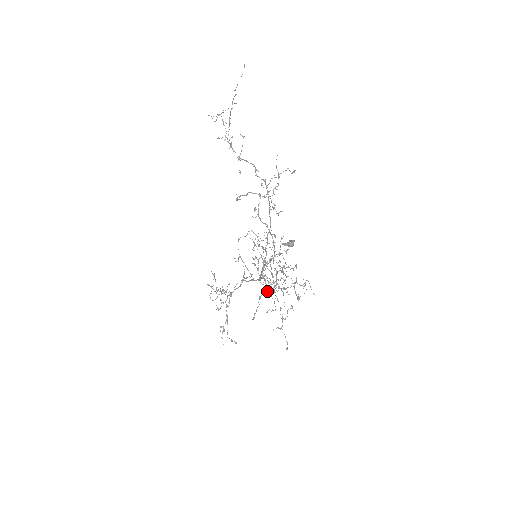
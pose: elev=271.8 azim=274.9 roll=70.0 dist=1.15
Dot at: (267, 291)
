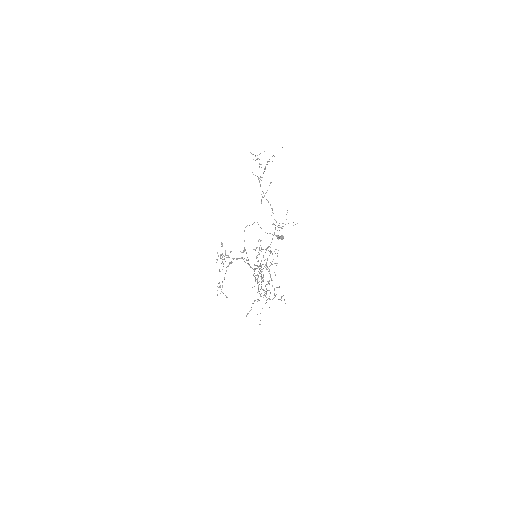
Dot at: (258, 300)
